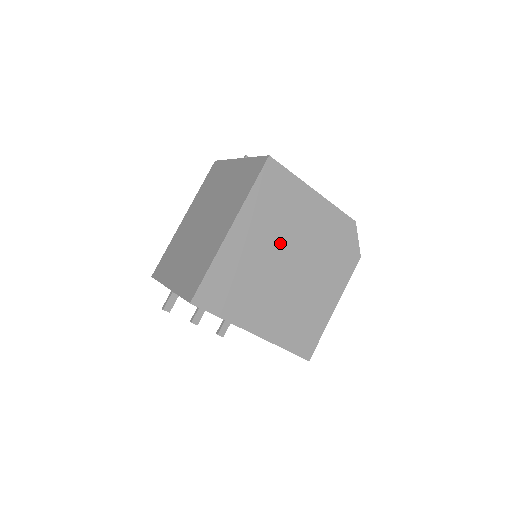
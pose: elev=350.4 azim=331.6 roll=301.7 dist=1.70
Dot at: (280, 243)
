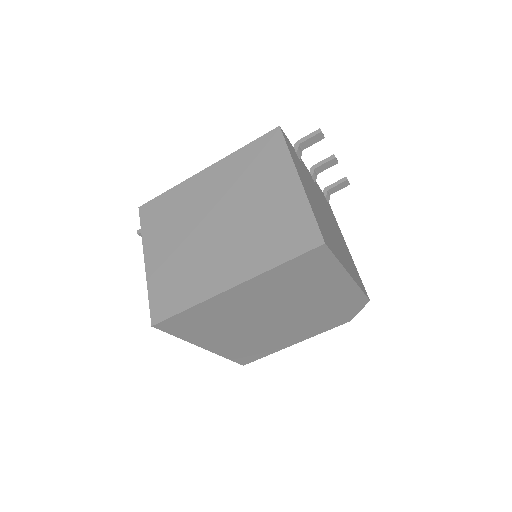
Dot at: (278, 303)
